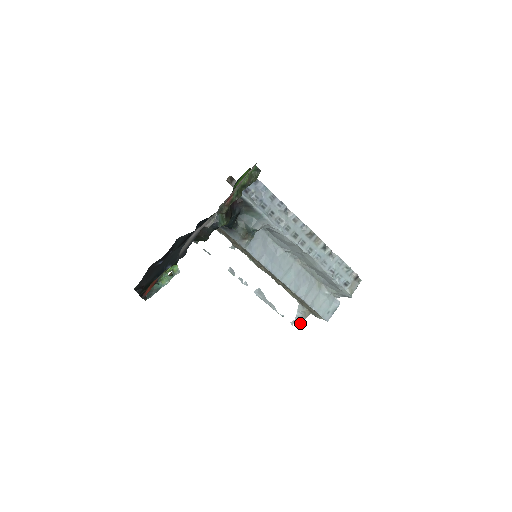
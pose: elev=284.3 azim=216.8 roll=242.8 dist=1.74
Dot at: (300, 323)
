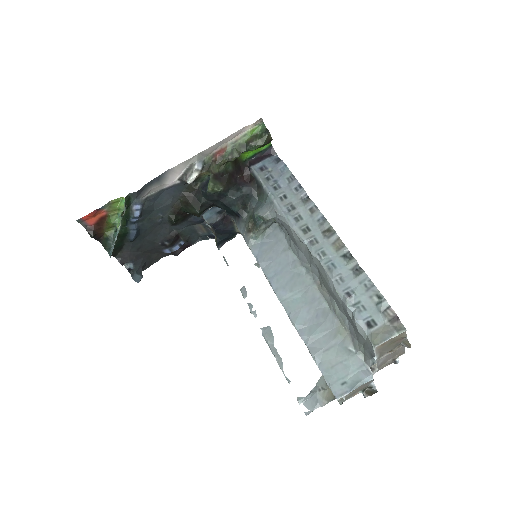
Dot at: (313, 406)
